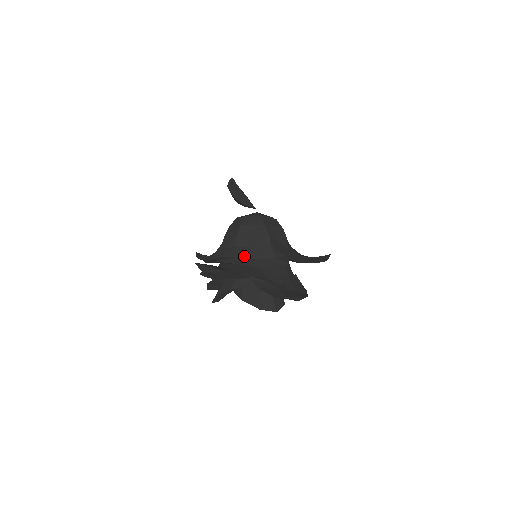
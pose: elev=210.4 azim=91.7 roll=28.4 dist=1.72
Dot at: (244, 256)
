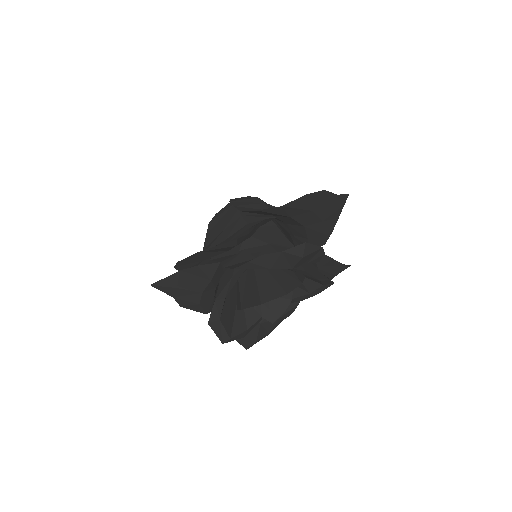
Dot at: occluded
